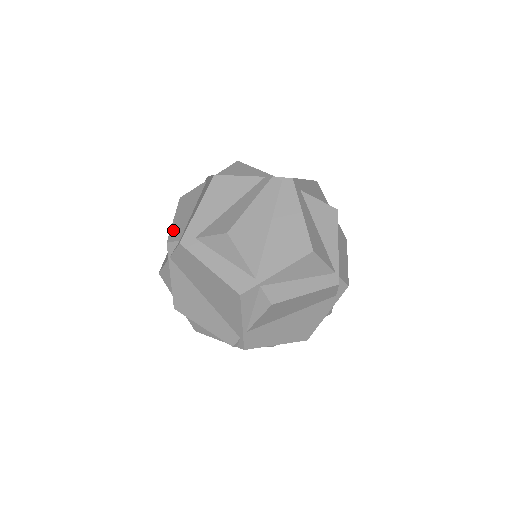
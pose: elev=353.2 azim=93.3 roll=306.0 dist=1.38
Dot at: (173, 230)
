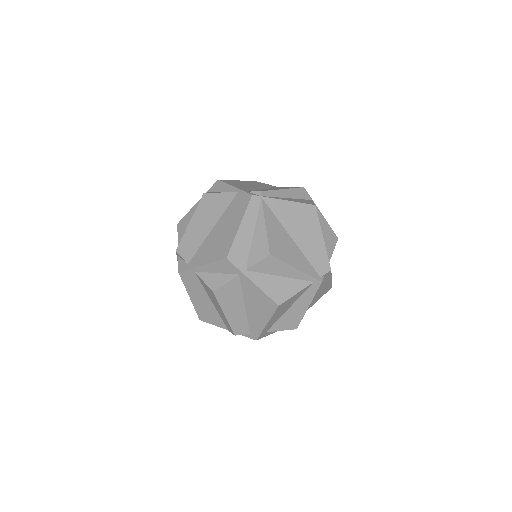
Dot at: (234, 326)
